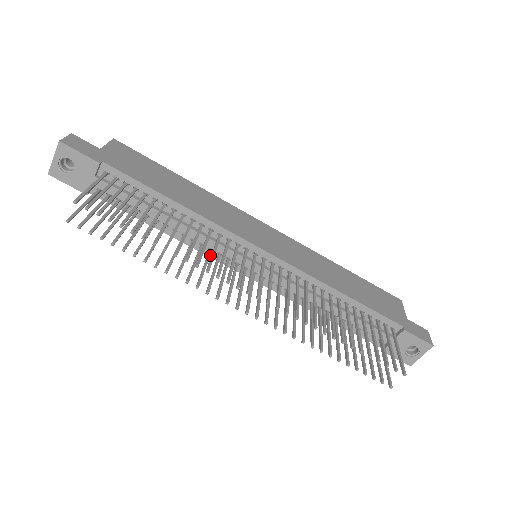
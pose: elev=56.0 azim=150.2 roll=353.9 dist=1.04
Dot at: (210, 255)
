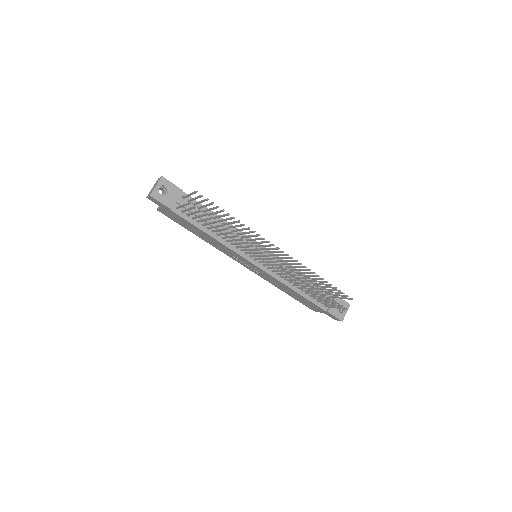
Dot at: (236, 251)
